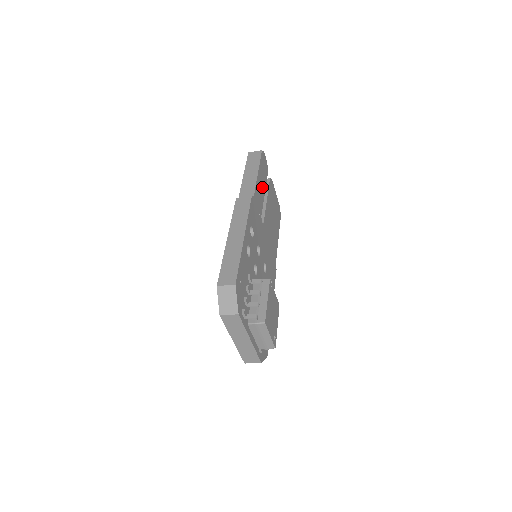
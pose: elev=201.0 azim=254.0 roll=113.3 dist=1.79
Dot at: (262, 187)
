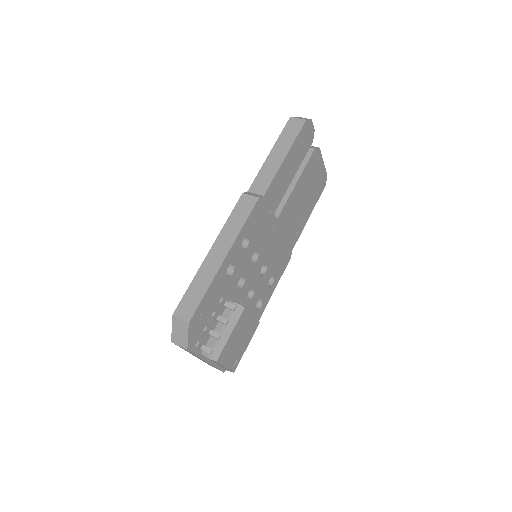
Dot at: (290, 171)
